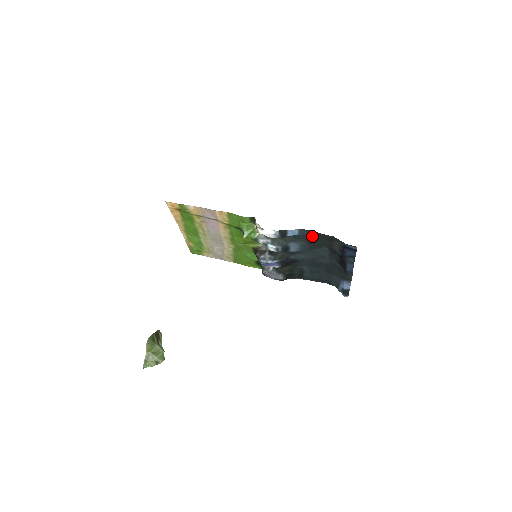
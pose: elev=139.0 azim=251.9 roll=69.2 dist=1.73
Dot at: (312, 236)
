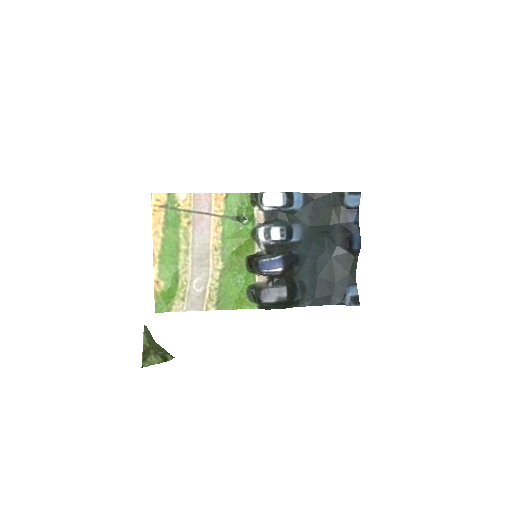
Dot at: (315, 203)
